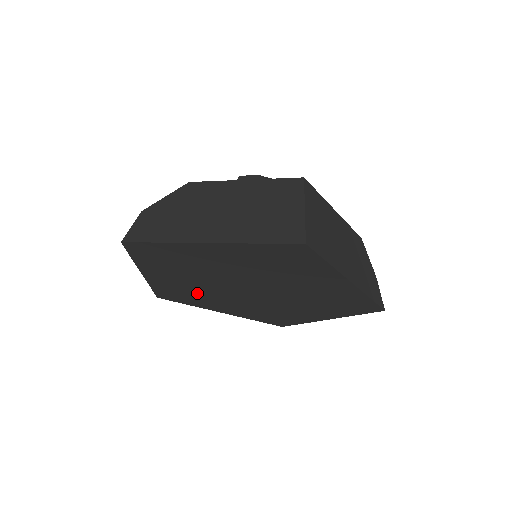
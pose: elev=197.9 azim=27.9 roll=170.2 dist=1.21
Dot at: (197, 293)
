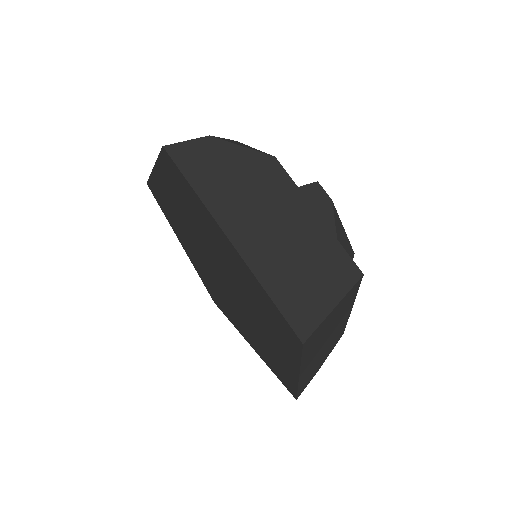
Dot at: (180, 225)
